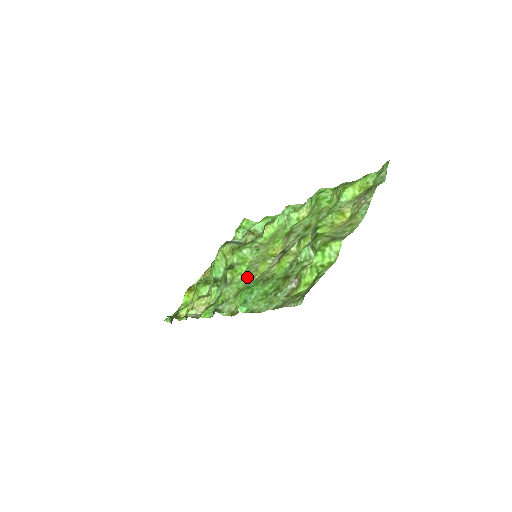
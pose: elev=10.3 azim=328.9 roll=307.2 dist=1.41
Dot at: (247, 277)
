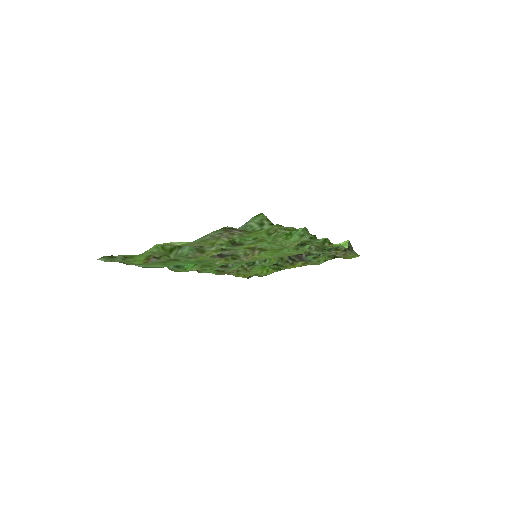
Dot at: occluded
